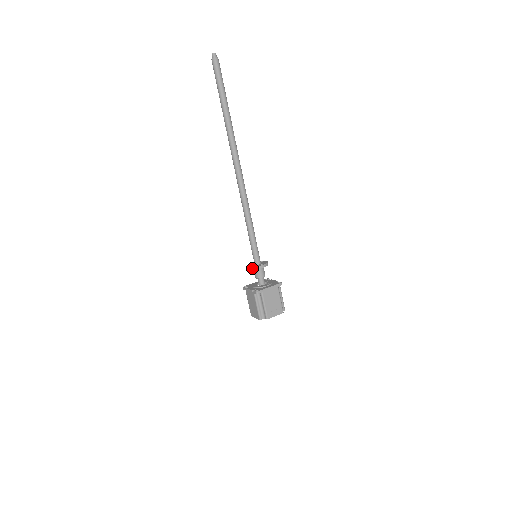
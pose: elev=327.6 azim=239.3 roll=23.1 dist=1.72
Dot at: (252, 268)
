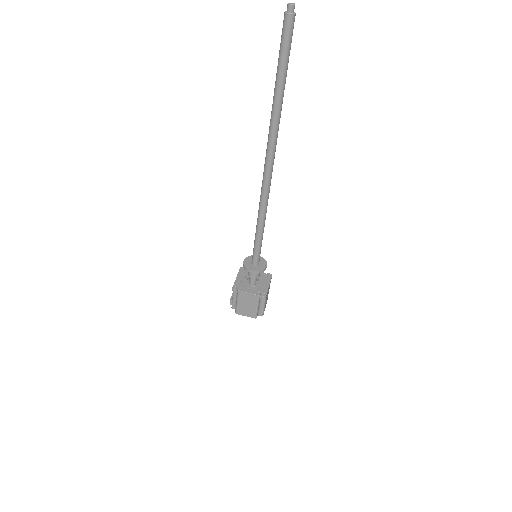
Dot at: (258, 272)
